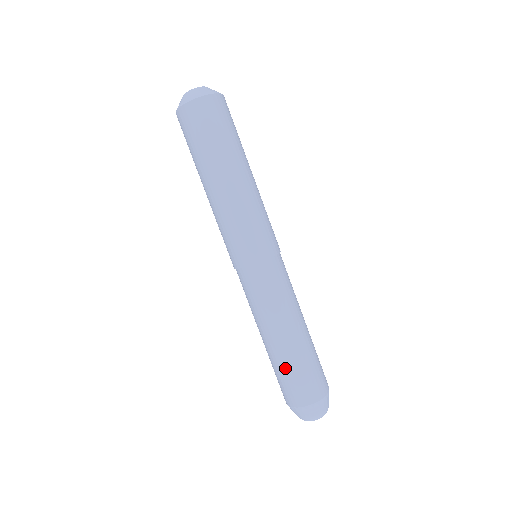
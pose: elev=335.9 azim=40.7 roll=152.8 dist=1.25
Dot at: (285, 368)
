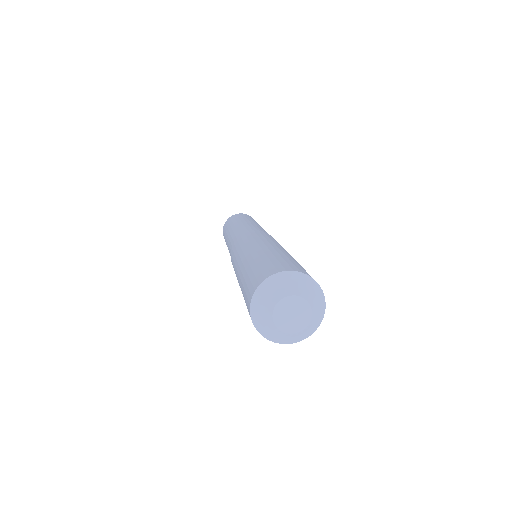
Dot at: occluded
